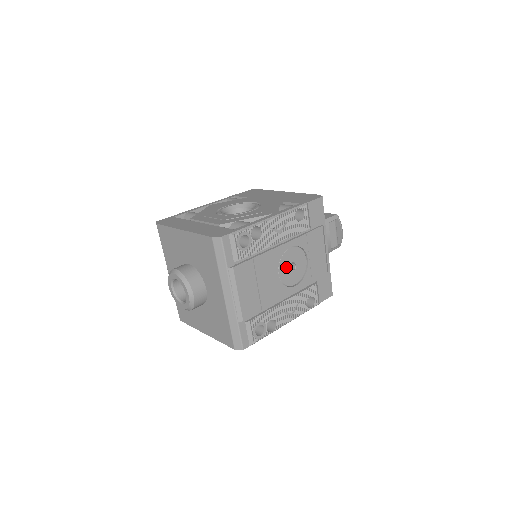
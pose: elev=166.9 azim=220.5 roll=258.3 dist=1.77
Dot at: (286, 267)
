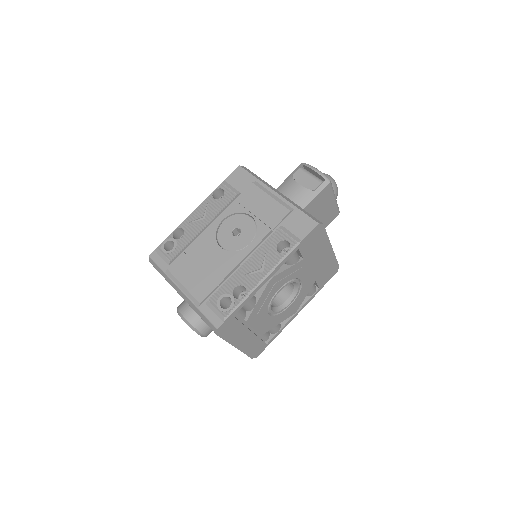
Dot at: (228, 237)
